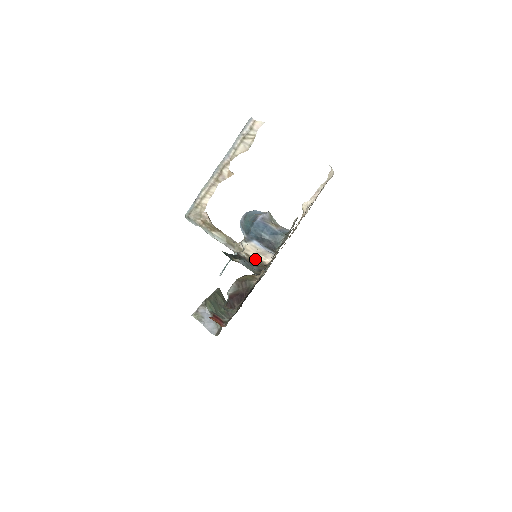
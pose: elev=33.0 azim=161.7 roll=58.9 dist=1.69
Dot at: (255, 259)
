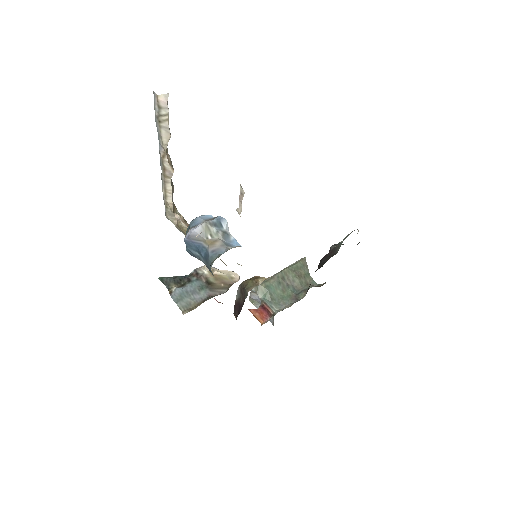
Dot at: (219, 276)
